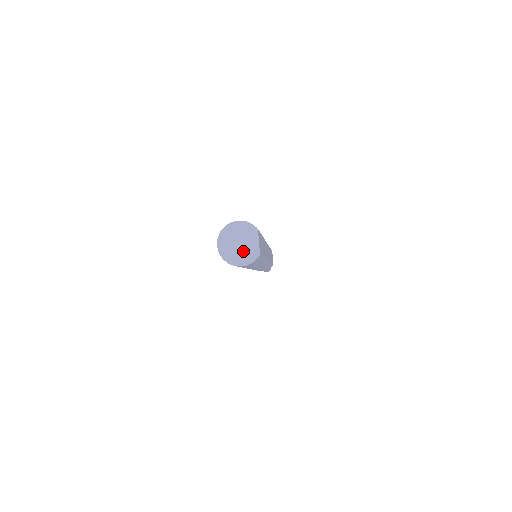
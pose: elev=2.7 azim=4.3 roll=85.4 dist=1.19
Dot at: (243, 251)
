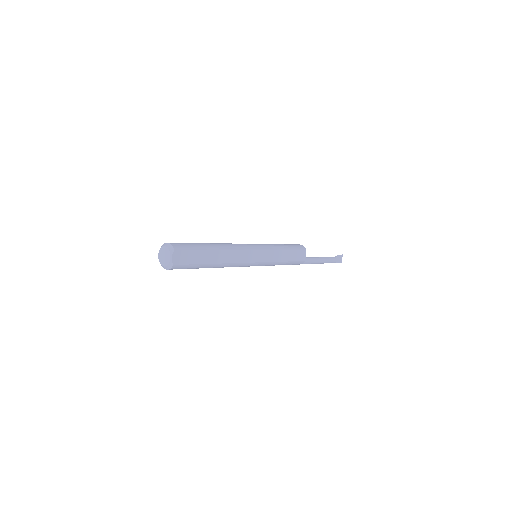
Dot at: (165, 261)
